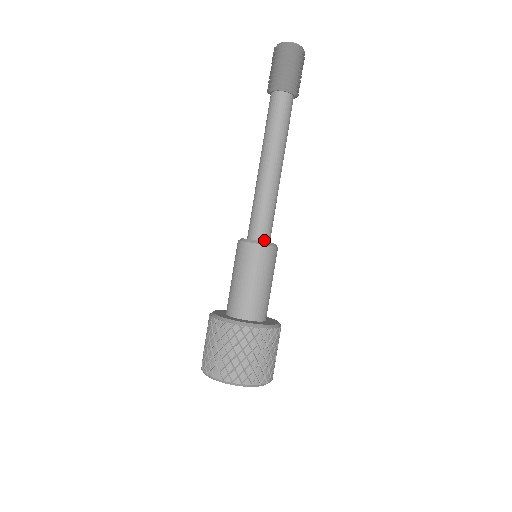
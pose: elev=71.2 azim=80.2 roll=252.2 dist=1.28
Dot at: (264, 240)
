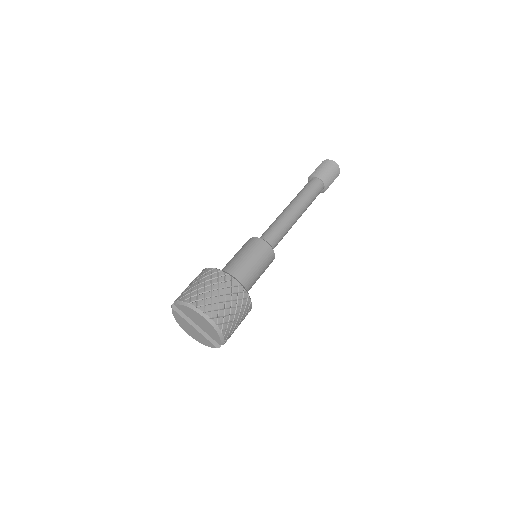
Dot at: occluded
